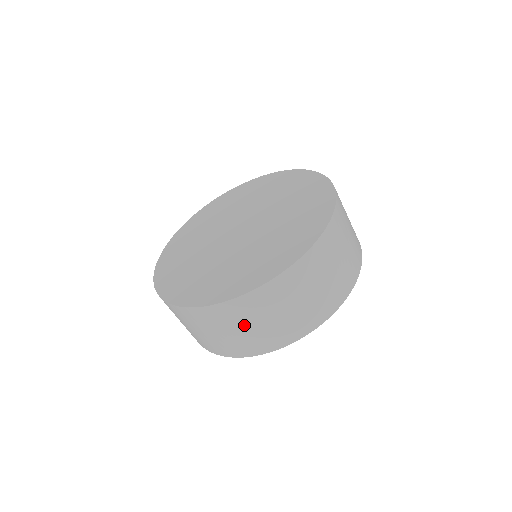
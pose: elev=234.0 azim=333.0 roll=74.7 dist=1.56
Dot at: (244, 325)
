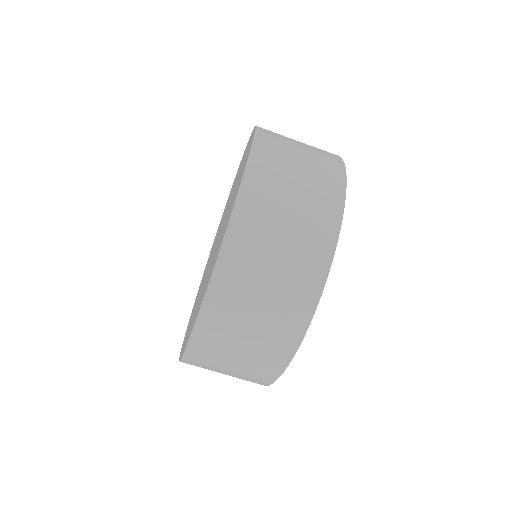
Dot at: (260, 284)
